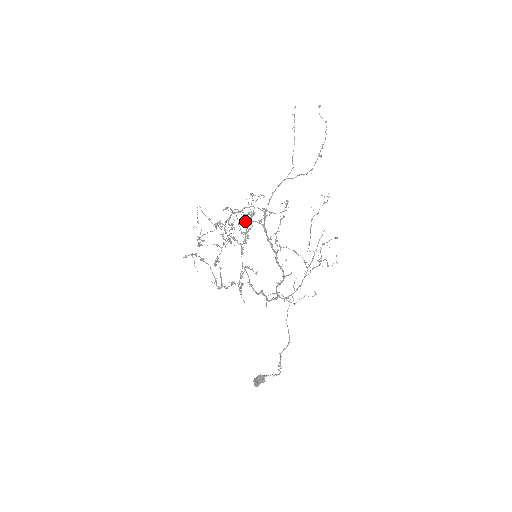
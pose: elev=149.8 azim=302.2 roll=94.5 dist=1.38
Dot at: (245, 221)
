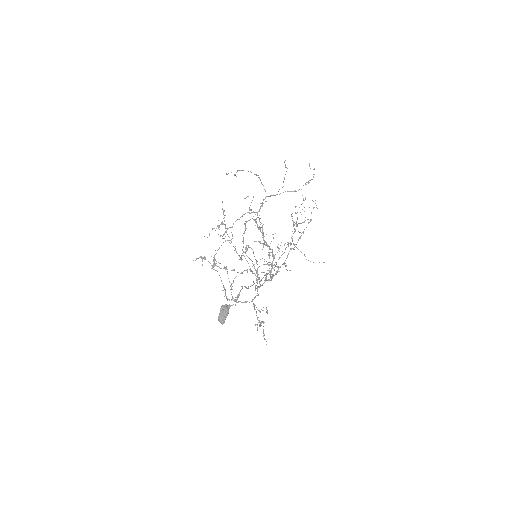
Dot at: occluded
